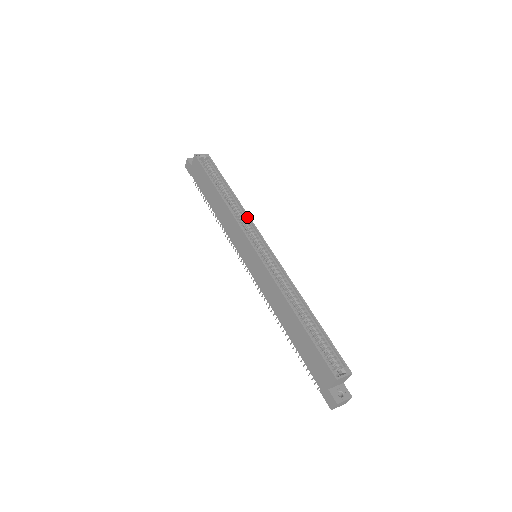
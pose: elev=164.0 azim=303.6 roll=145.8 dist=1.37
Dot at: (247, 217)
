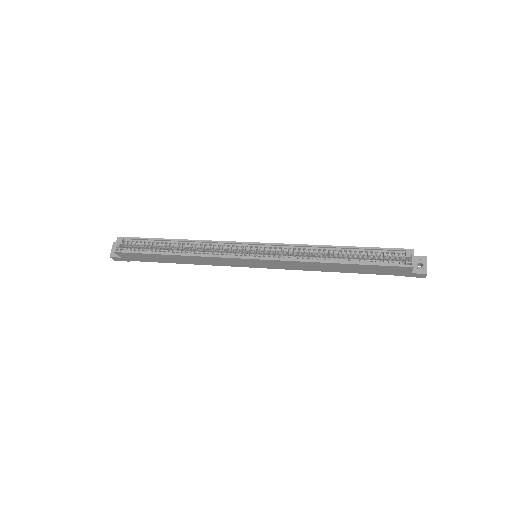
Dot at: (213, 243)
